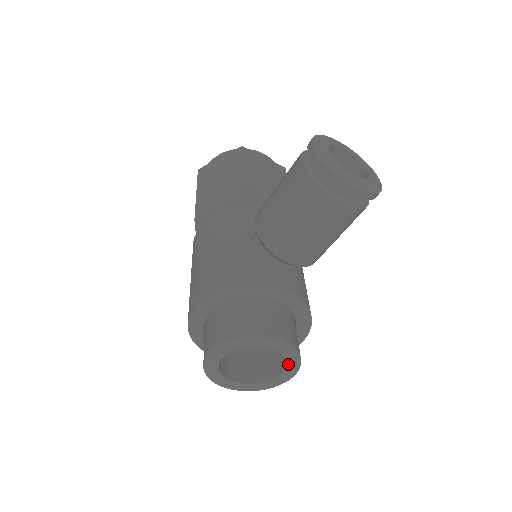
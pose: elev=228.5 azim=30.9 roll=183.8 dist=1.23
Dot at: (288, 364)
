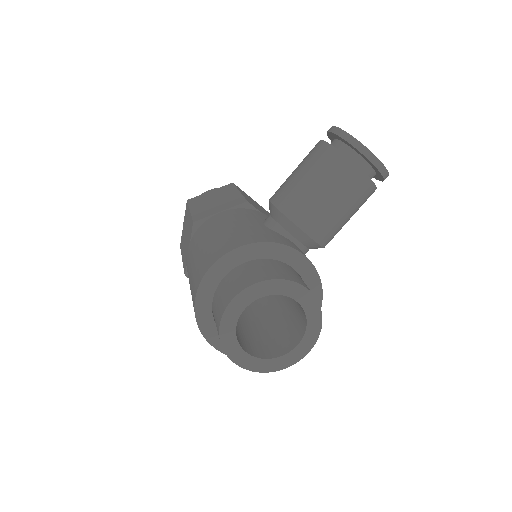
Dot at: (308, 330)
